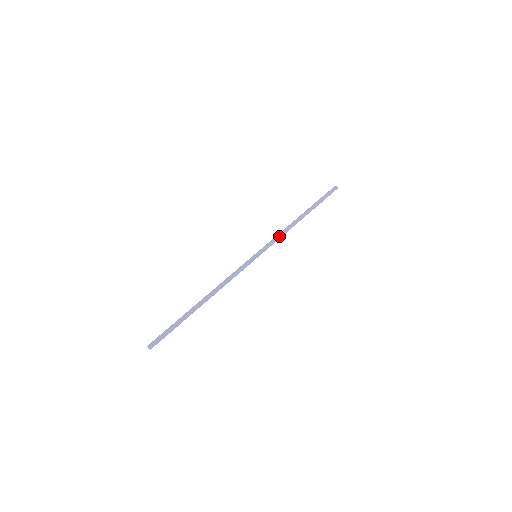
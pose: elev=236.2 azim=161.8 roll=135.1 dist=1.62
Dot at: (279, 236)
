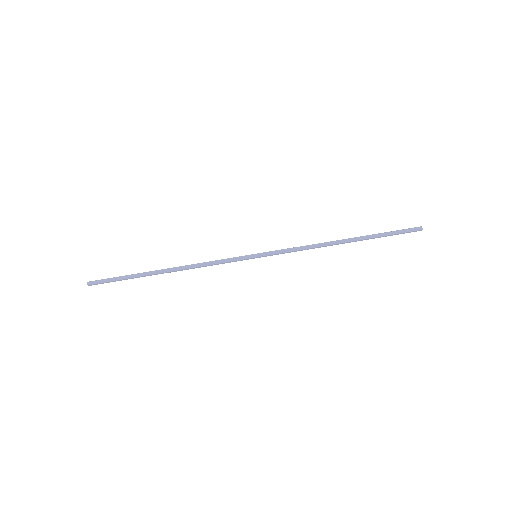
Dot at: (299, 250)
